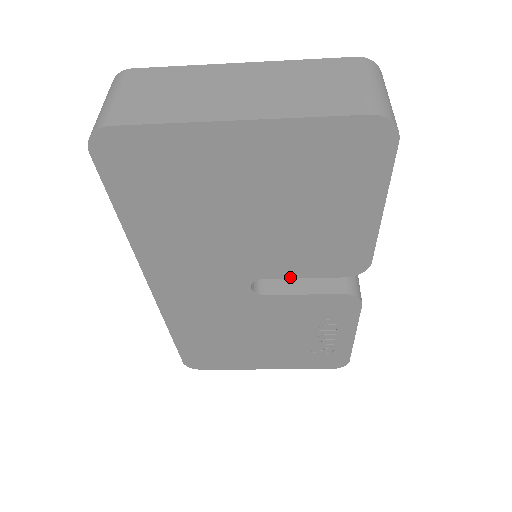
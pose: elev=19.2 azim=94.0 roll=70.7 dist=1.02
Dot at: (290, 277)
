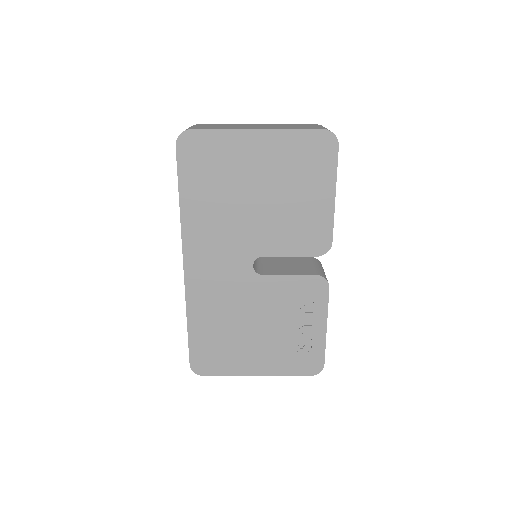
Dot at: (280, 255)
